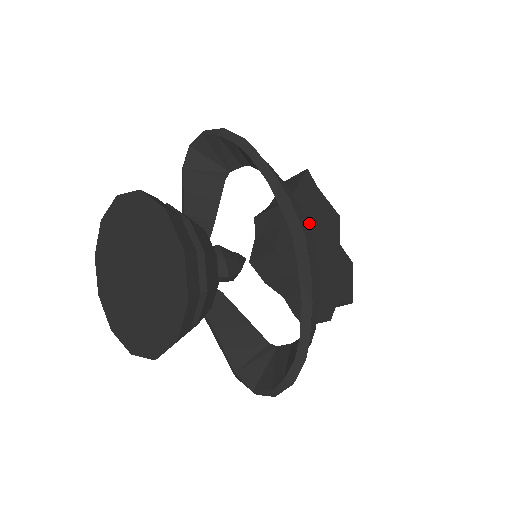
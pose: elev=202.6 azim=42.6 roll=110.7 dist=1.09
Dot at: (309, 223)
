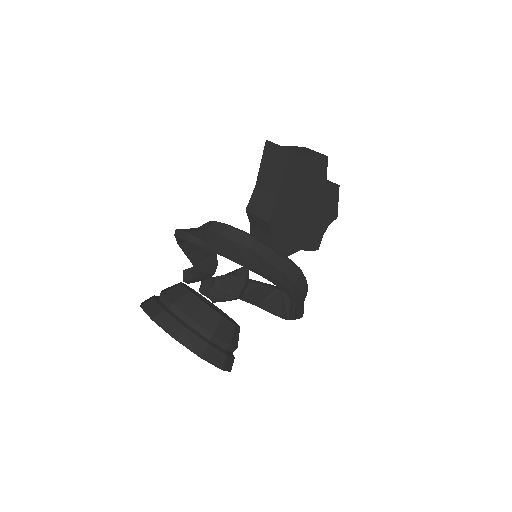
Dot at: (297, 202)
